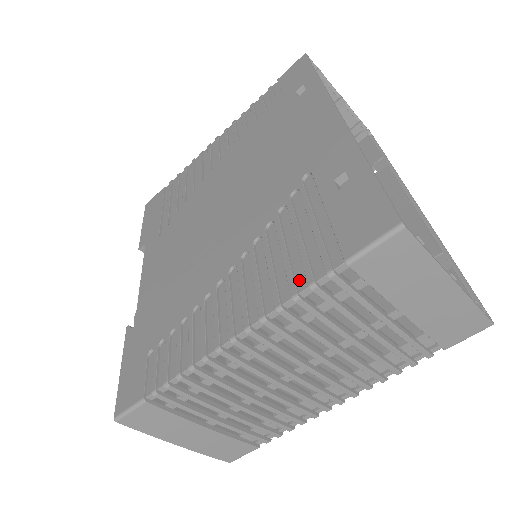
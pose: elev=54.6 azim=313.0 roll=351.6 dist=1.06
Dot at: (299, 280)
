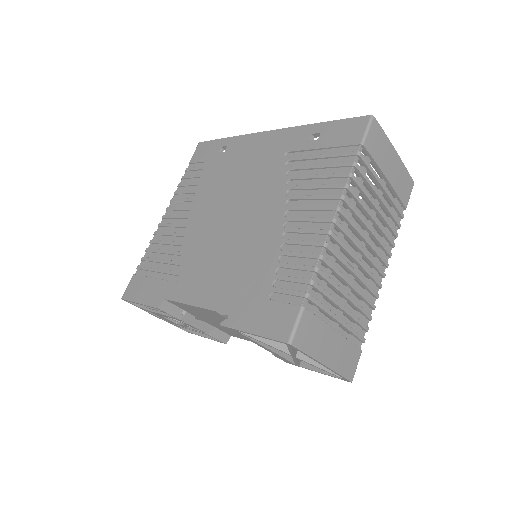
Dot at: (343, 171)
